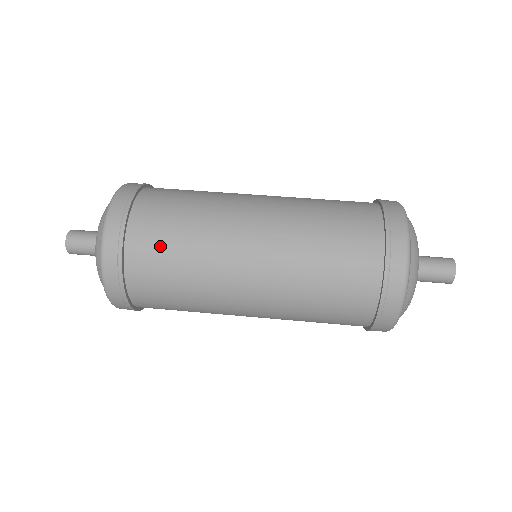
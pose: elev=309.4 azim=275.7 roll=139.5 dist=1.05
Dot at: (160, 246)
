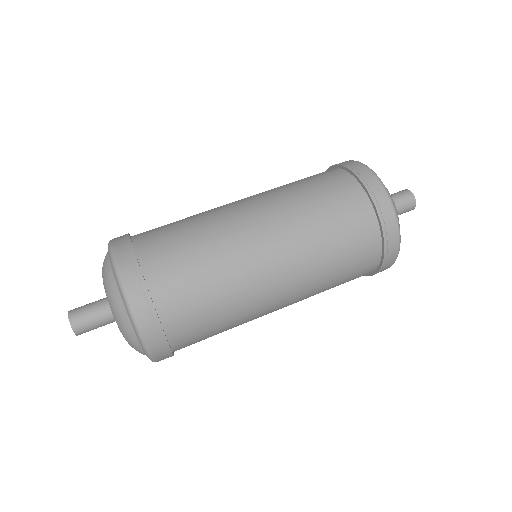
Dot at: (178, 261)
